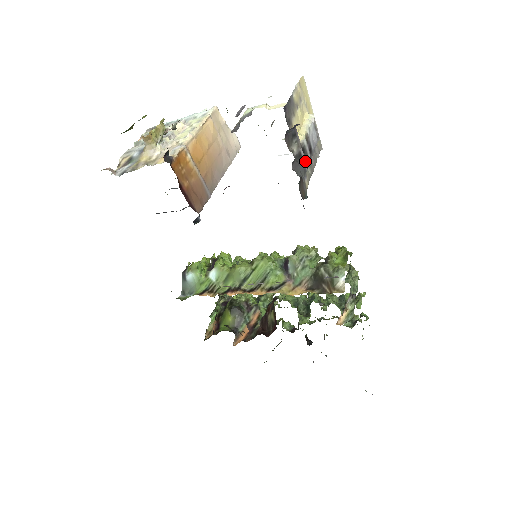
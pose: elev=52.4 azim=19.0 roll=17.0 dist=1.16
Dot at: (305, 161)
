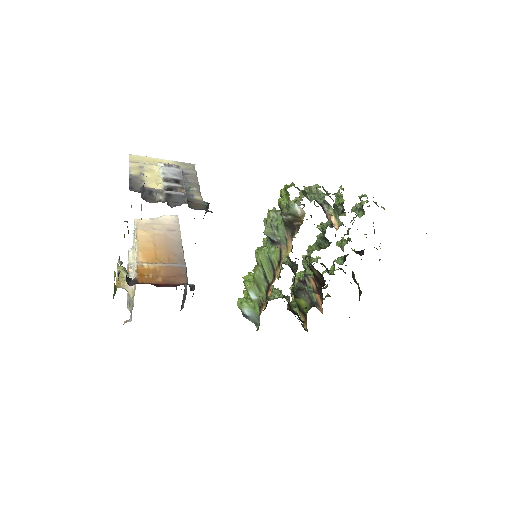
Dot at: (177, 193)
